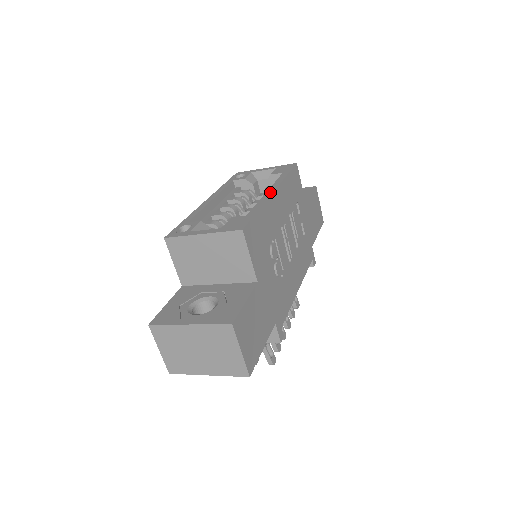
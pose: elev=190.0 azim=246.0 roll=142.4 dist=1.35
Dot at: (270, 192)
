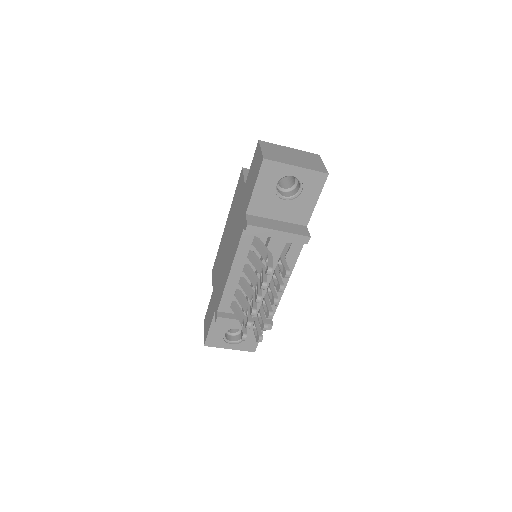
Dot at: occluded
